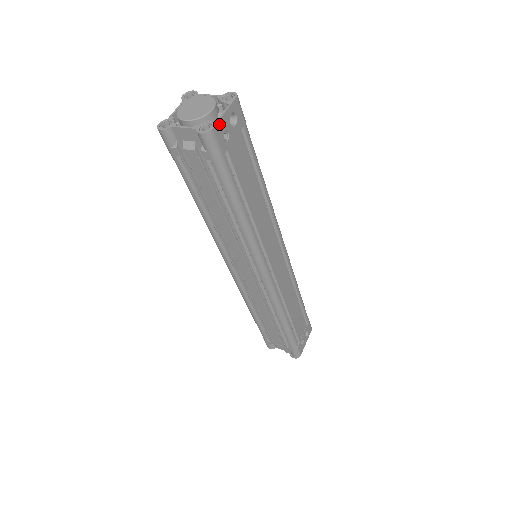
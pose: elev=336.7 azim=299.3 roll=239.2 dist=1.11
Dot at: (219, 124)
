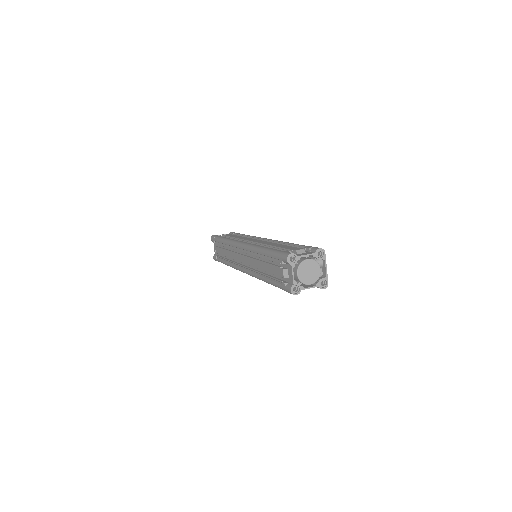
Dot at: (327, 276)
